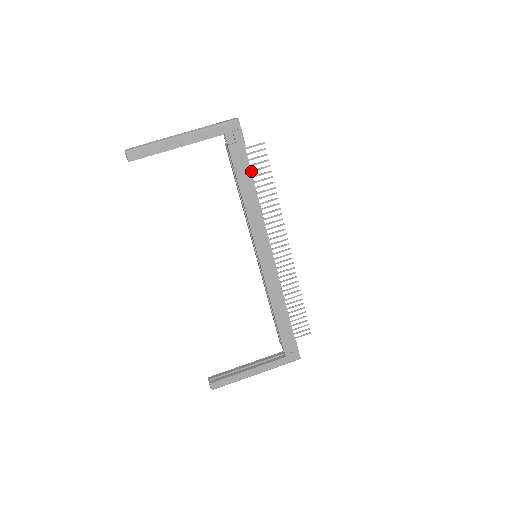
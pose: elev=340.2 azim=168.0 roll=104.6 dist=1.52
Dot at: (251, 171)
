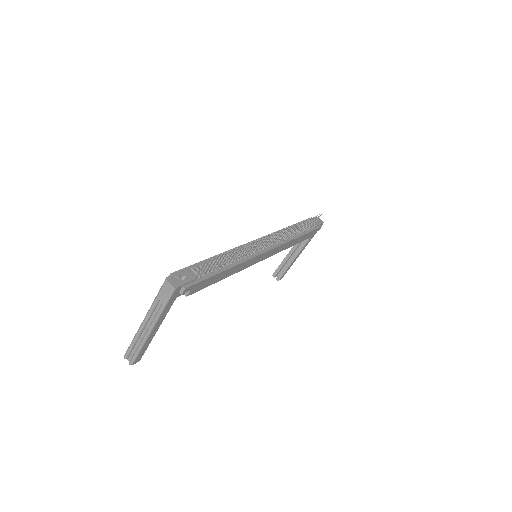
Dot at: (213, 269)
